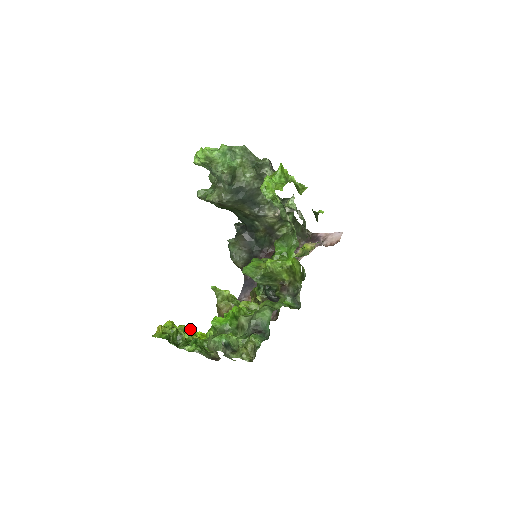
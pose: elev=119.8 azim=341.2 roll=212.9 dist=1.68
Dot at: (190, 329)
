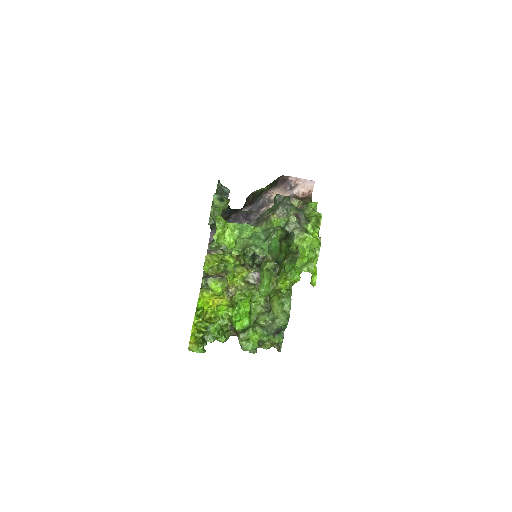
Dot at: (199, 312)
